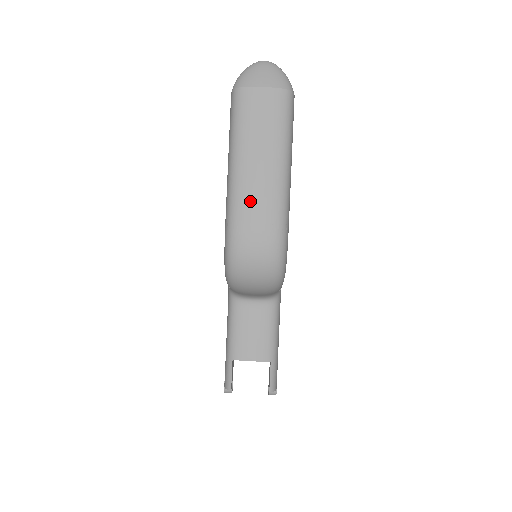
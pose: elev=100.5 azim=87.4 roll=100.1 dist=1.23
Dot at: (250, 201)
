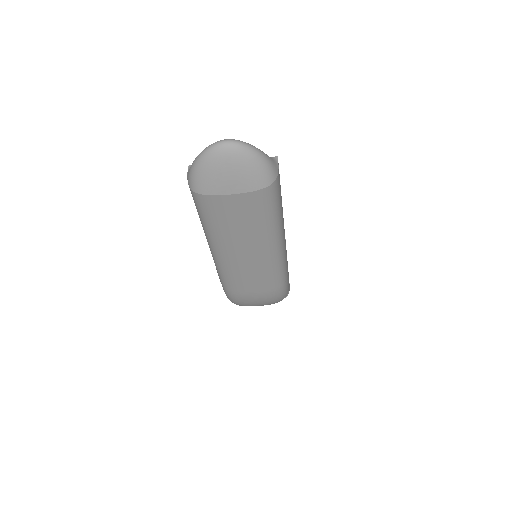
Dot at: (243, 281)
